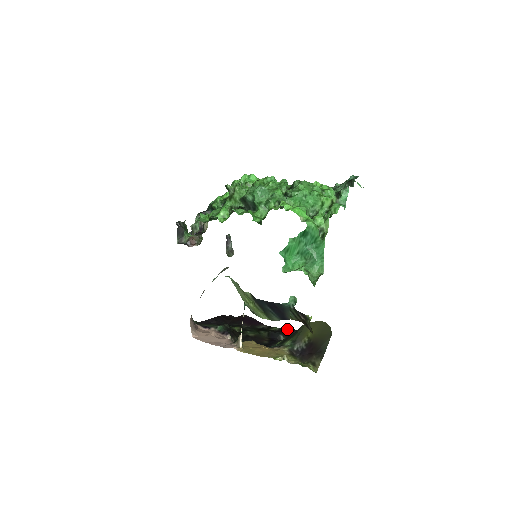
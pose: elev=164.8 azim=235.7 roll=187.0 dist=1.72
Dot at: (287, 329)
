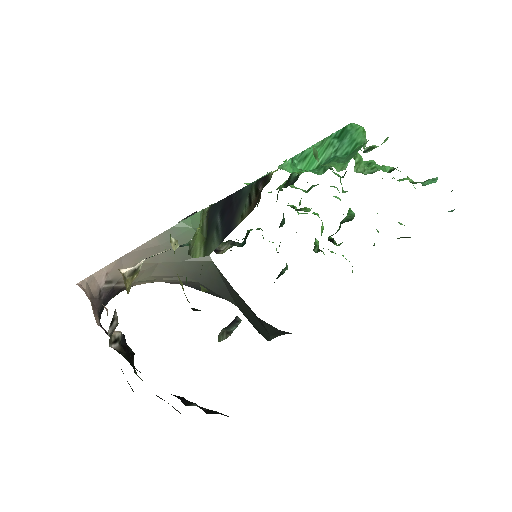
Dot at: occluded
